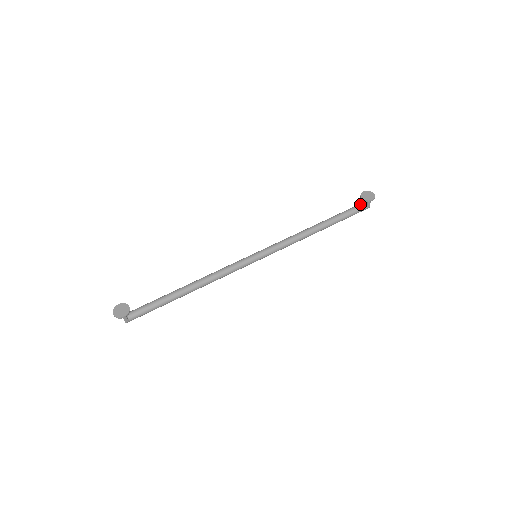
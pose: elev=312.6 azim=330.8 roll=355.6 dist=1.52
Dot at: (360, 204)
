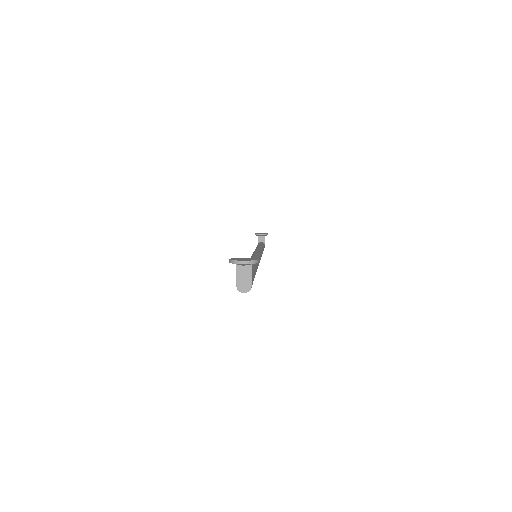
Dot at: (260, 242)
